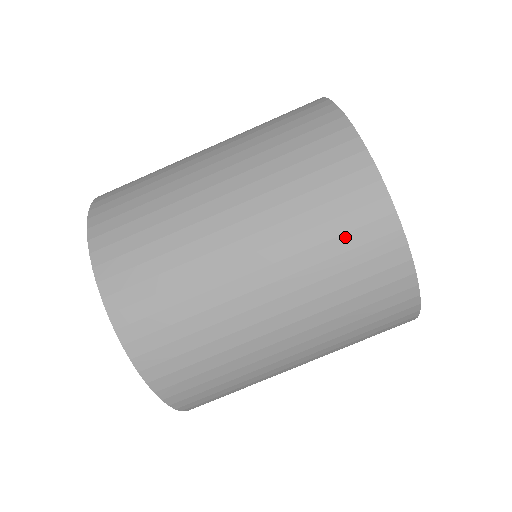
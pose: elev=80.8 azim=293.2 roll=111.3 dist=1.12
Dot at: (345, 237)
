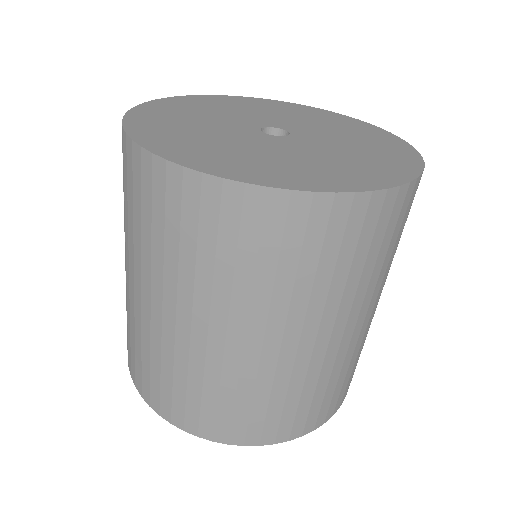
Dot at: (167, 223)
